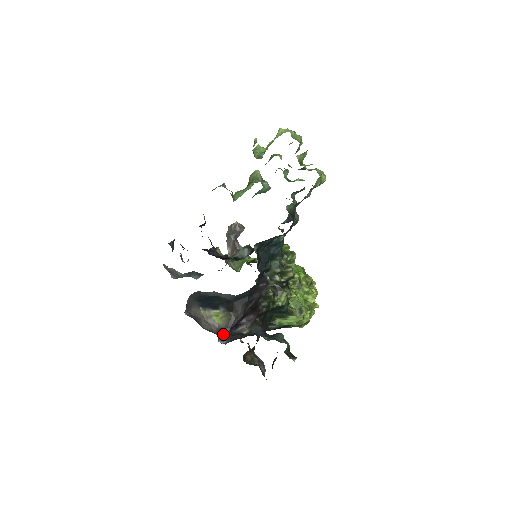
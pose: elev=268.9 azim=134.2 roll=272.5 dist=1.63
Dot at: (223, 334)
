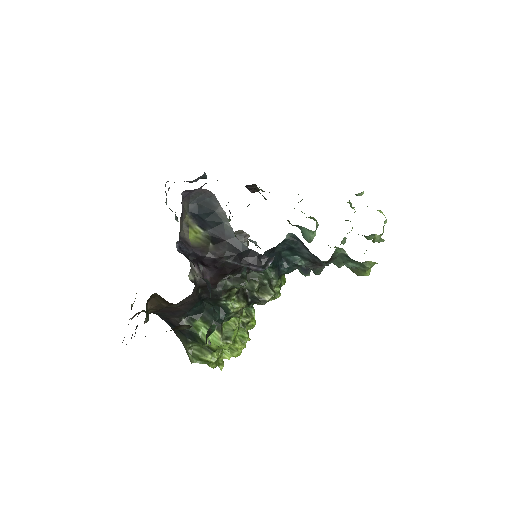
Dot at: (185, 246)
